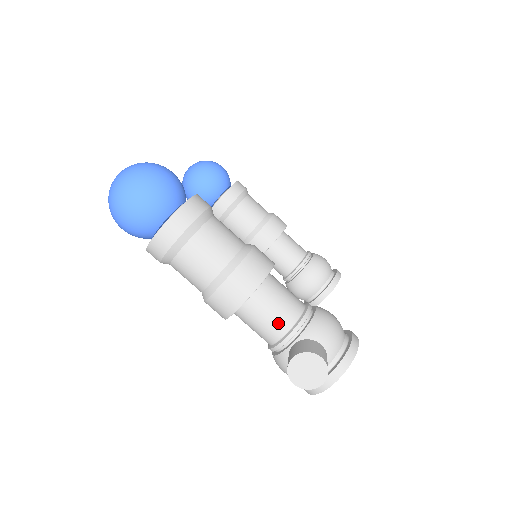
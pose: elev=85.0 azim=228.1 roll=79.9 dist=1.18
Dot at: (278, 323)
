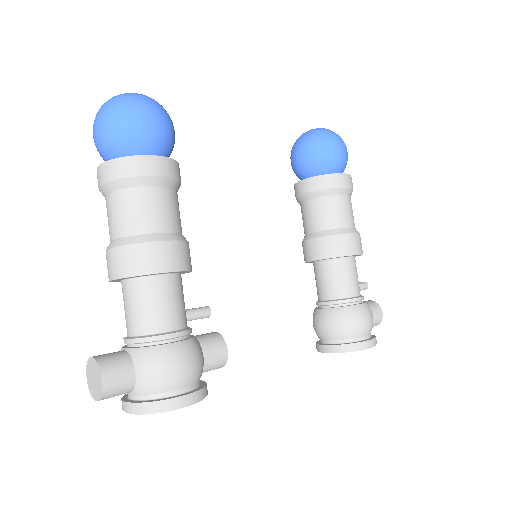
Dot at: (130, 322)
